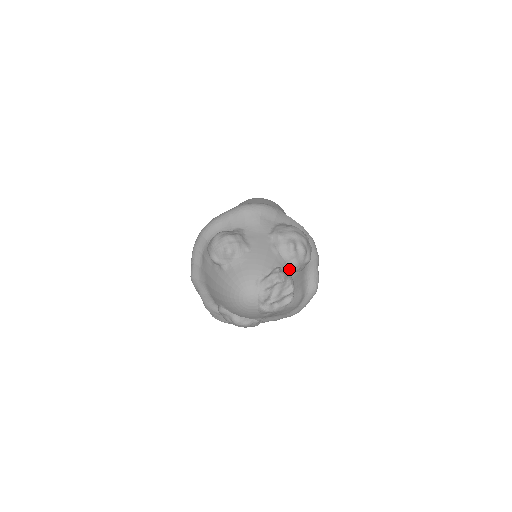
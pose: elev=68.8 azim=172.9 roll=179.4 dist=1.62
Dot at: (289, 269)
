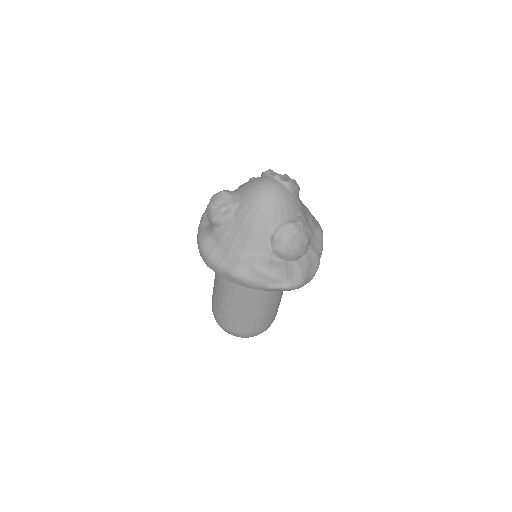
Dot at: occluded
